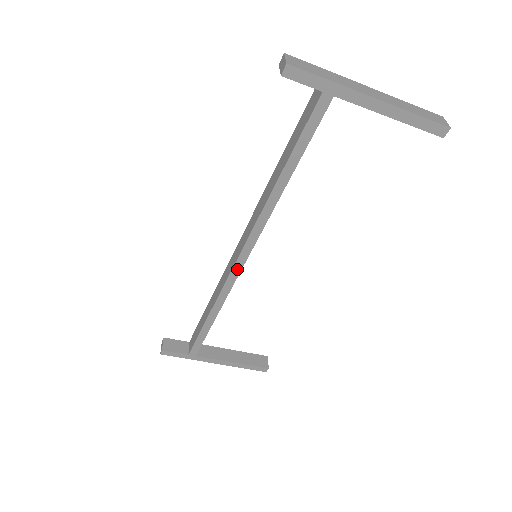
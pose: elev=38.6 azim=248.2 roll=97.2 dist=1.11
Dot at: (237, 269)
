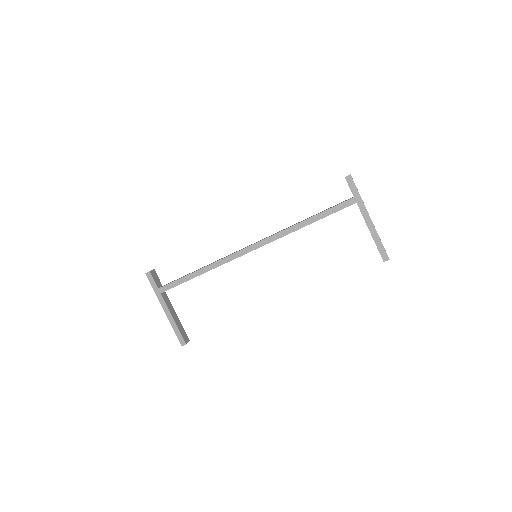
Dot at: (243, 252)
